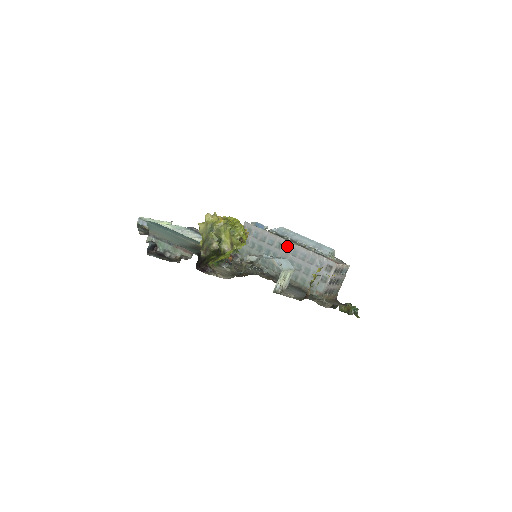
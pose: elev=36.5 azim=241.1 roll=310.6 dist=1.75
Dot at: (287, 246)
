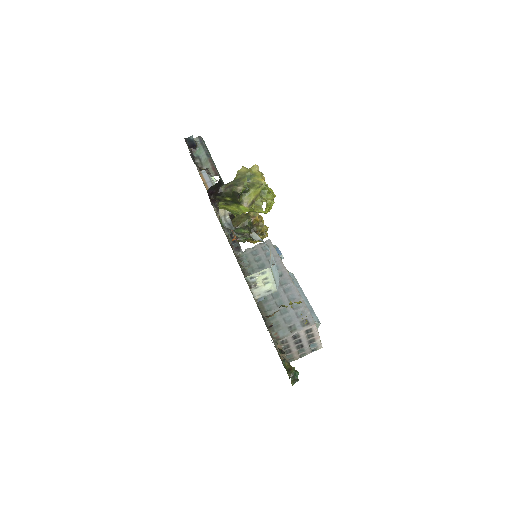
Dot at: (286, 280)
